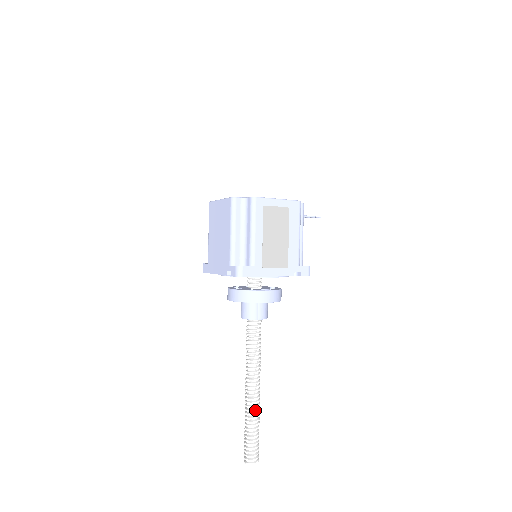
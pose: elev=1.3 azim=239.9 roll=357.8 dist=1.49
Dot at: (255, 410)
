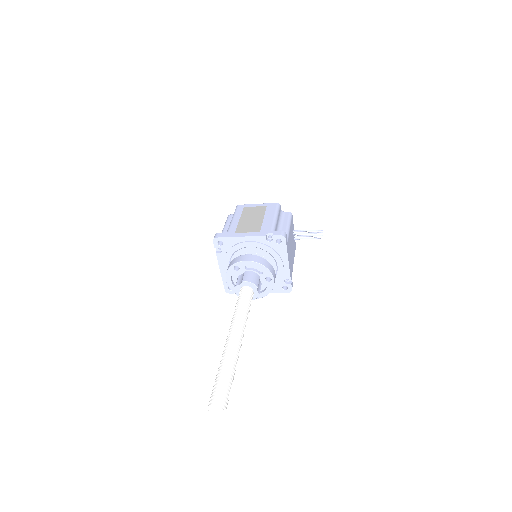
Dot at: (228, 352)
